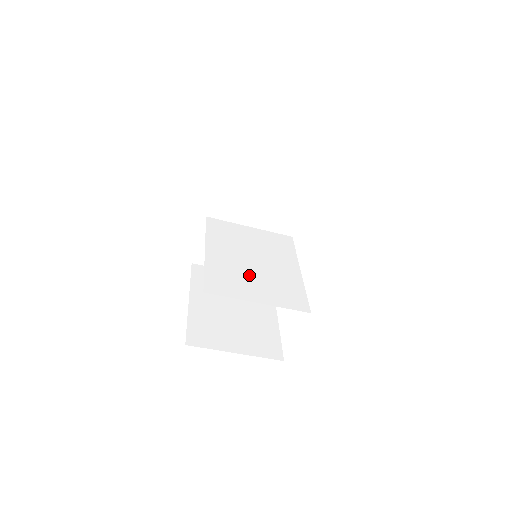
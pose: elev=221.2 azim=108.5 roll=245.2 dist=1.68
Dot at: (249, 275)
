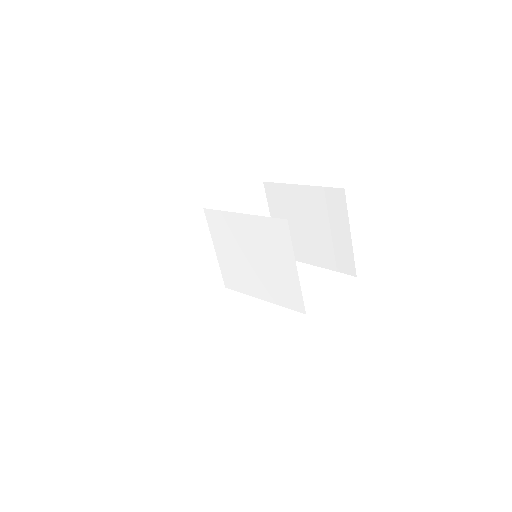
Dot at: (268, 256)
